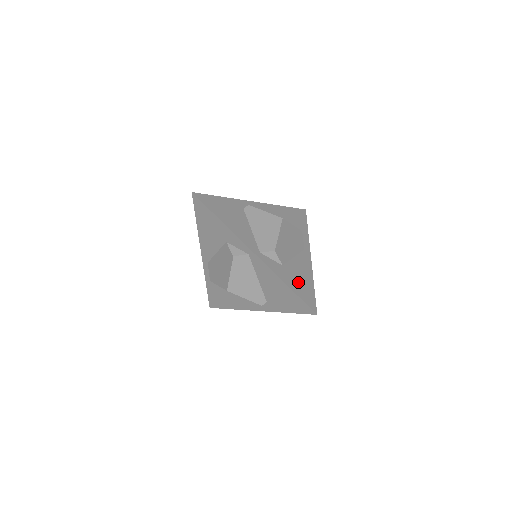
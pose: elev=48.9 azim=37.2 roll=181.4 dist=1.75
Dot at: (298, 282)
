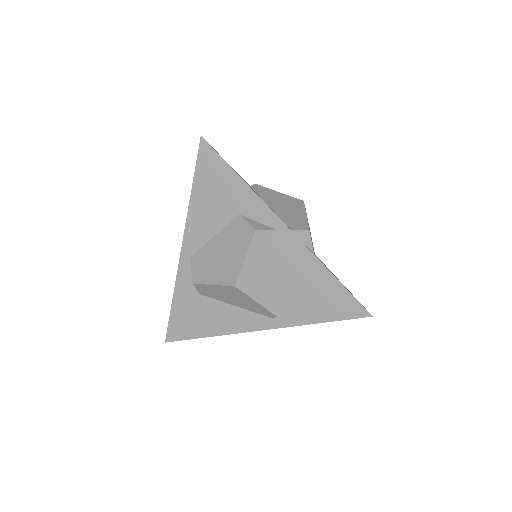
Dot at: occluded
